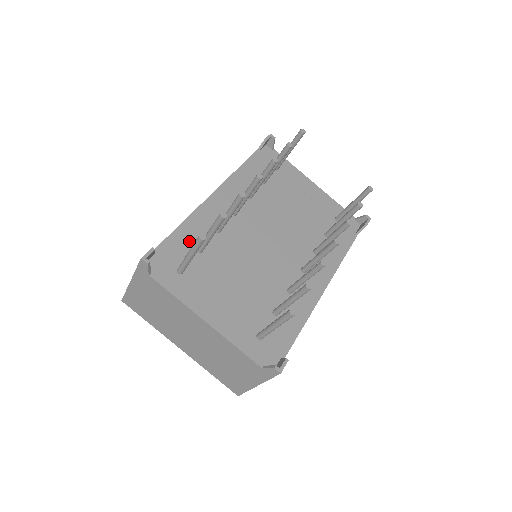
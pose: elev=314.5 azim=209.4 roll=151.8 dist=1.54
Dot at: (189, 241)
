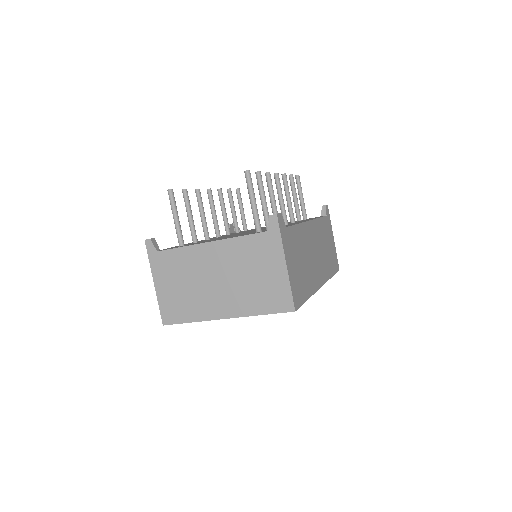
Dot at: occluded
